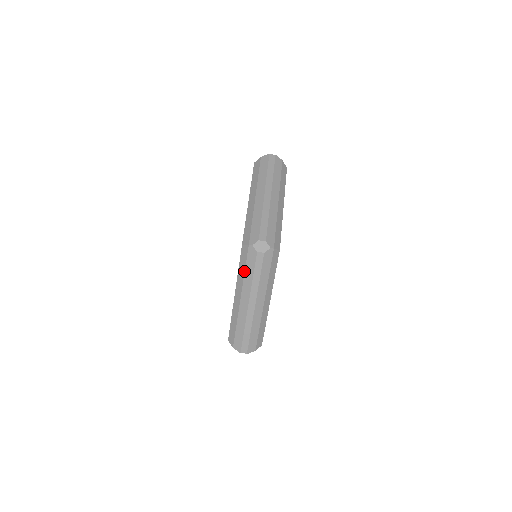
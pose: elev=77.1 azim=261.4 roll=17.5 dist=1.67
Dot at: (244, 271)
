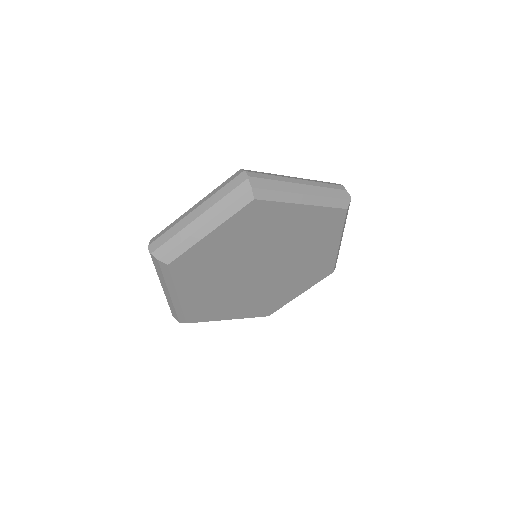
Dot at: occluded
